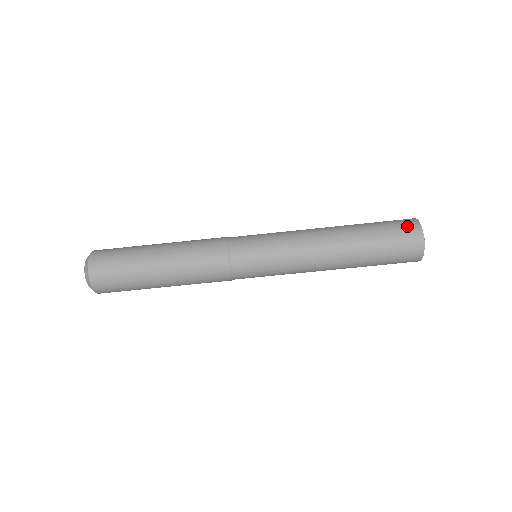
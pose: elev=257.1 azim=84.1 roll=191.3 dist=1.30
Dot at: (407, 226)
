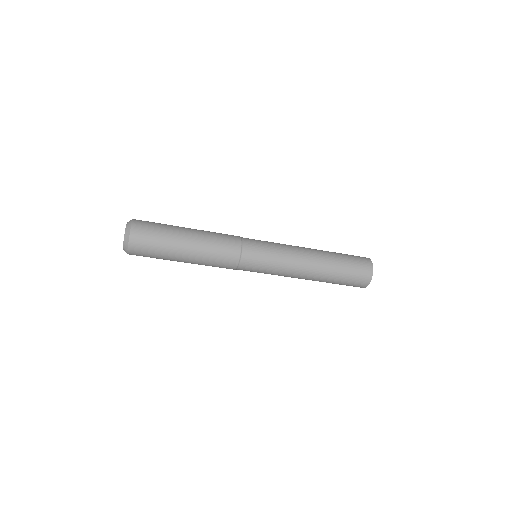
Dot at: (358, 285)
